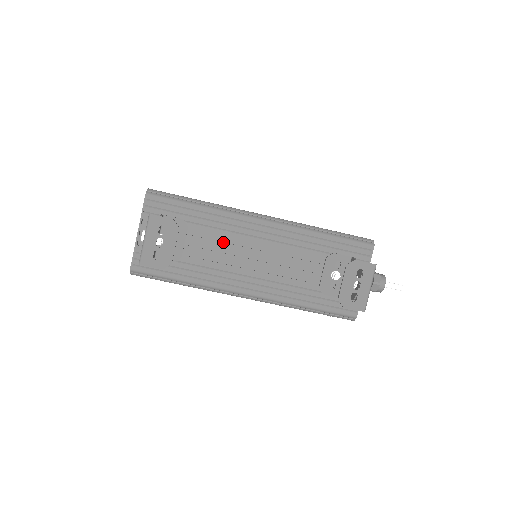
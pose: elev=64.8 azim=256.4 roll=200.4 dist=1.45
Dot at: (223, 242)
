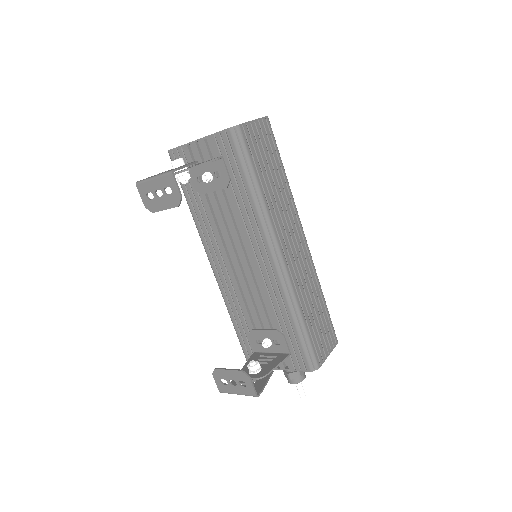
Dot at: (235, 228)
